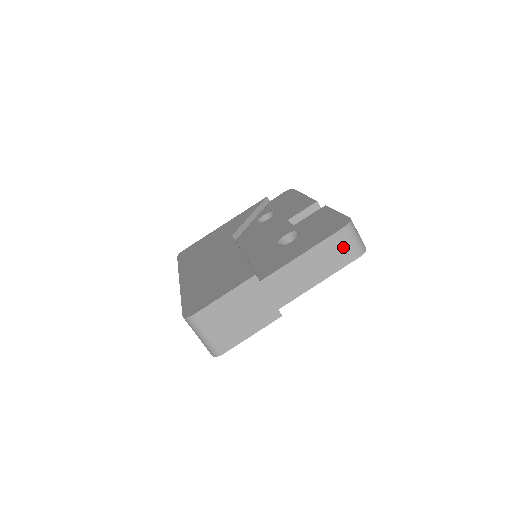
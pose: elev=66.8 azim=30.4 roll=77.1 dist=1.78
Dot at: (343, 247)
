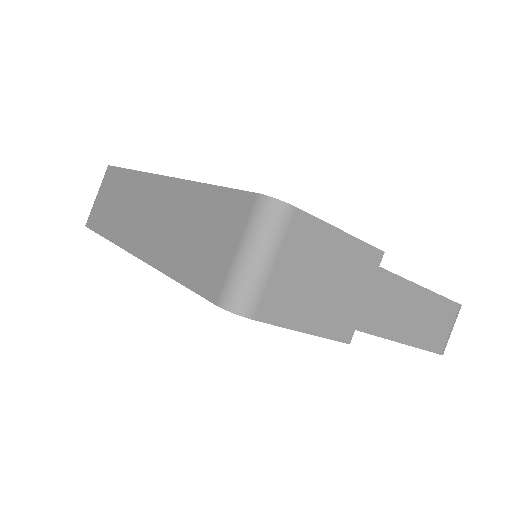
Dot at: (444, 325)
